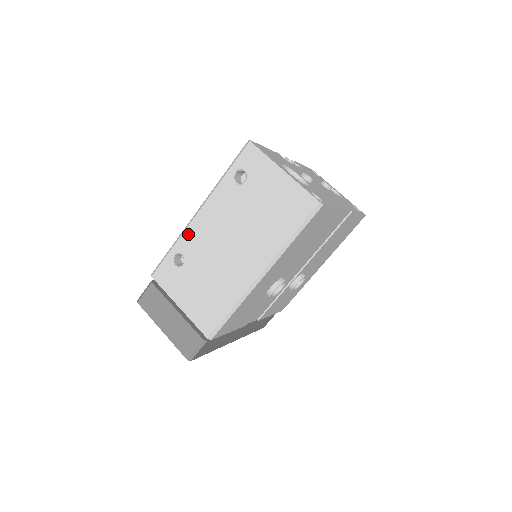
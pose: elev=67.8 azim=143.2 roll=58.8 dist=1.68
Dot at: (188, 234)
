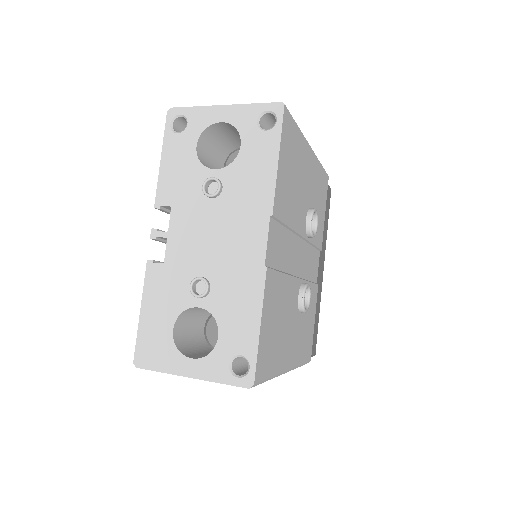
Dot at: occluded
